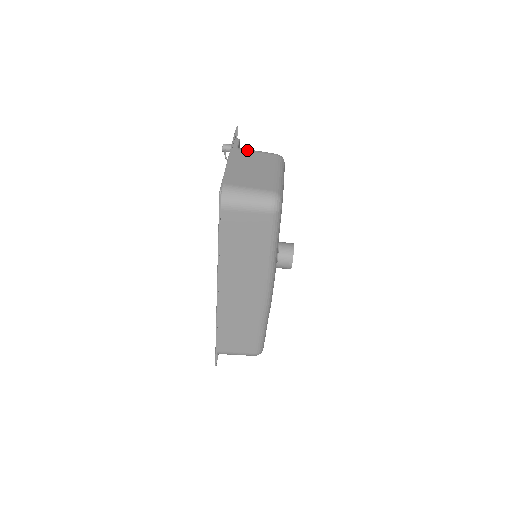
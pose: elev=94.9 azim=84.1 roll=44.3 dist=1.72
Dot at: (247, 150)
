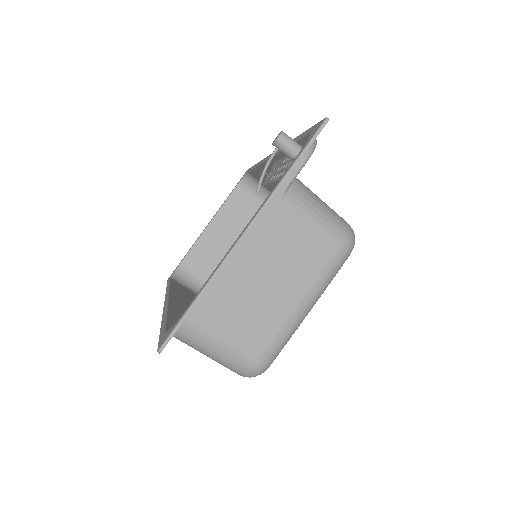
Dot at: (297, 209)
